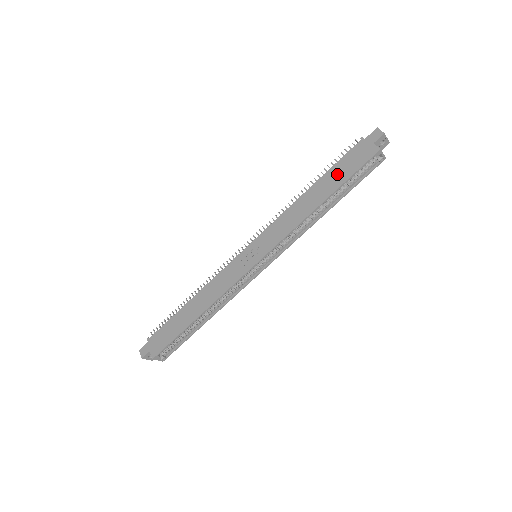
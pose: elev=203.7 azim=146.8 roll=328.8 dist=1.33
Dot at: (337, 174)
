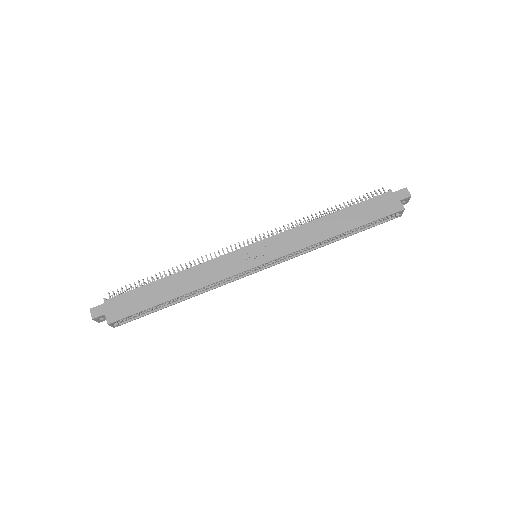
Dot at: (361, 213)
